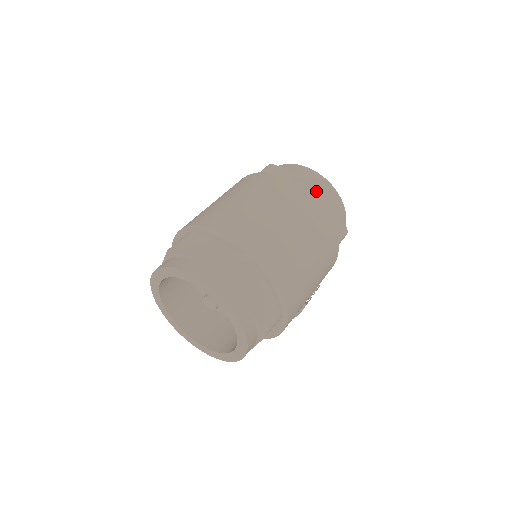
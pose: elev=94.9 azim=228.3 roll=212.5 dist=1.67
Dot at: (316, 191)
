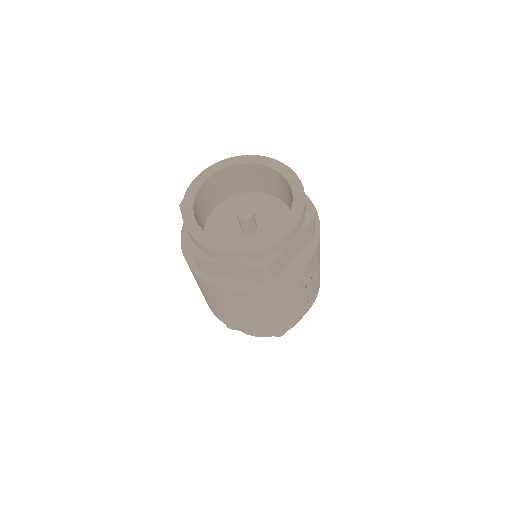
Dot at: occluded
